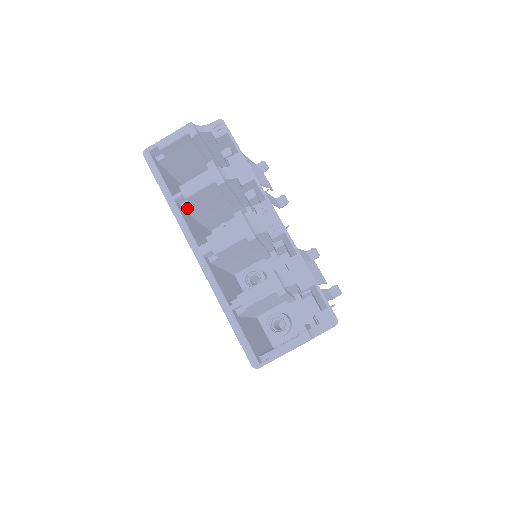
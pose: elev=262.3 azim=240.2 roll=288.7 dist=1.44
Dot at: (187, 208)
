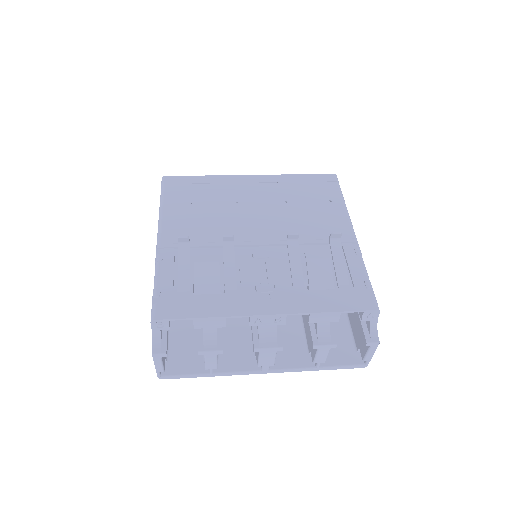
Dot at: occluded
